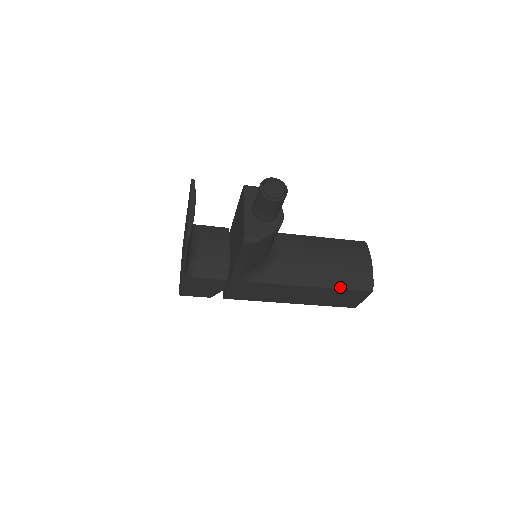
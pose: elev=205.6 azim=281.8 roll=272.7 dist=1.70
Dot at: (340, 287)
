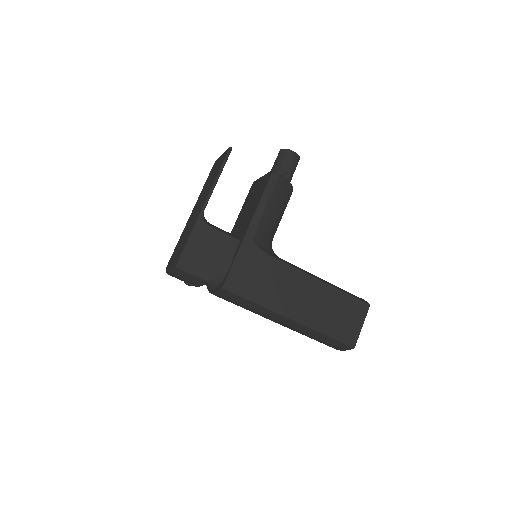
Dot at: (341, 290)
